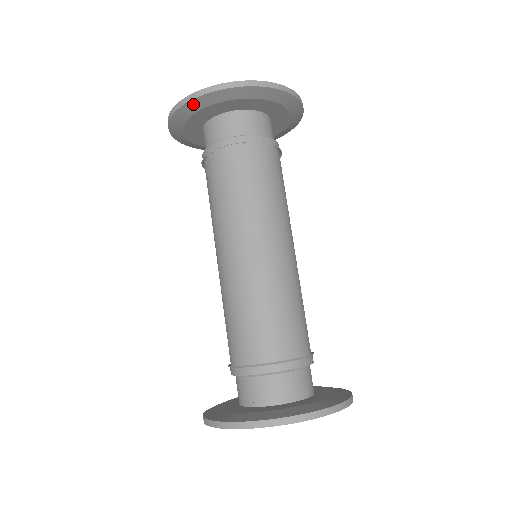
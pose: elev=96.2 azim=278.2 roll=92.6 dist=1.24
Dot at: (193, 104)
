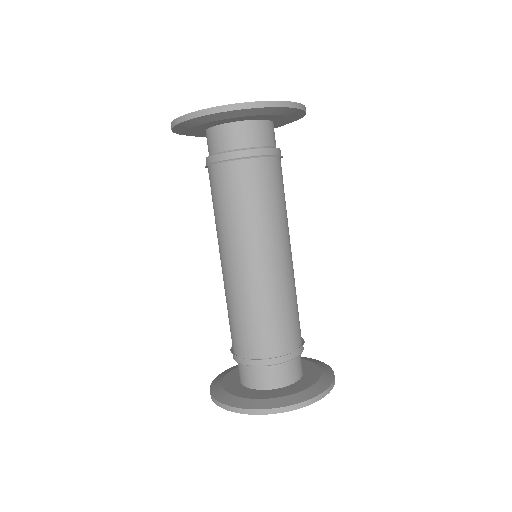
Dot at: (203, 118)
